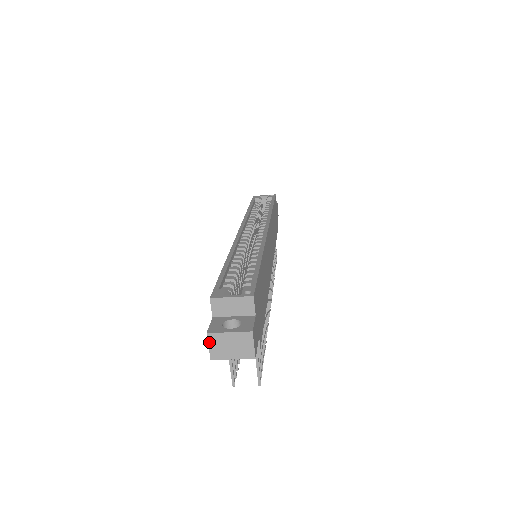
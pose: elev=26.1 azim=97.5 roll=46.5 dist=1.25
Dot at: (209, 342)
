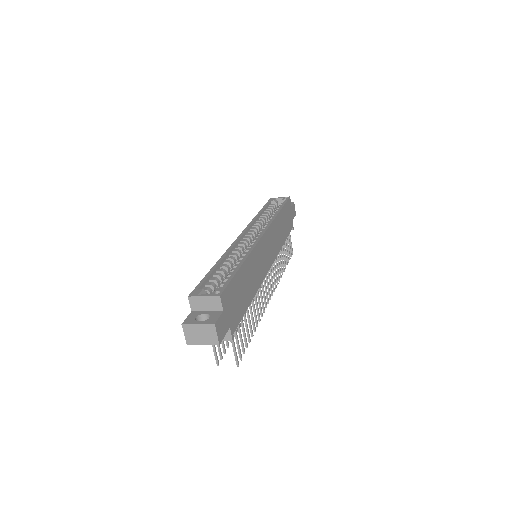
Dot at: (184, 331)
